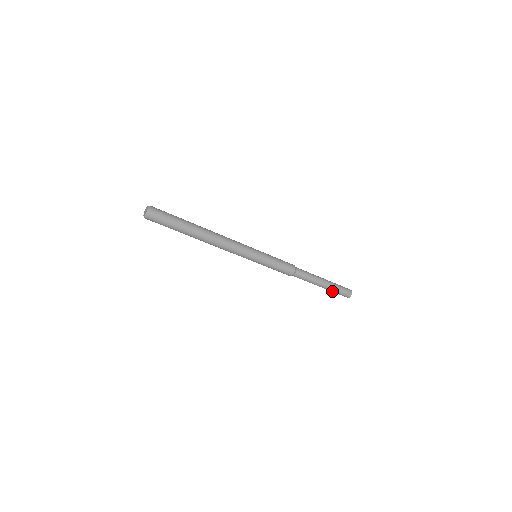
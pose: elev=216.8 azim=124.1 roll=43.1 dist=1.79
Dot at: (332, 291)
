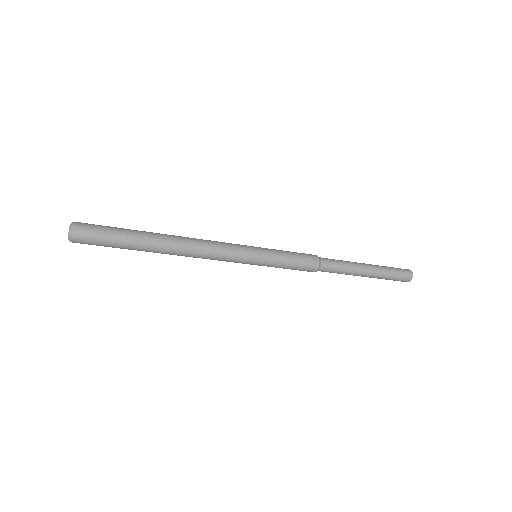
Dot at: (383, 278)
